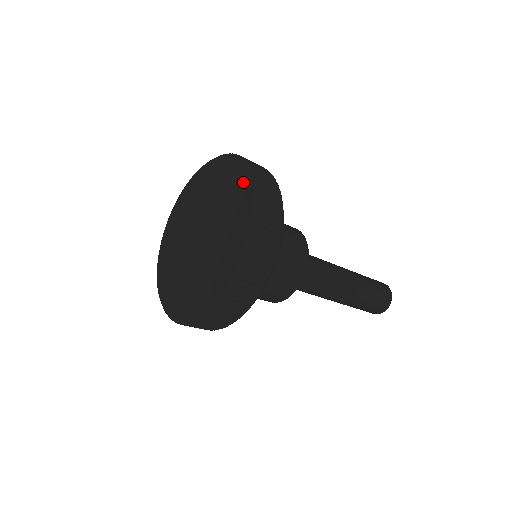
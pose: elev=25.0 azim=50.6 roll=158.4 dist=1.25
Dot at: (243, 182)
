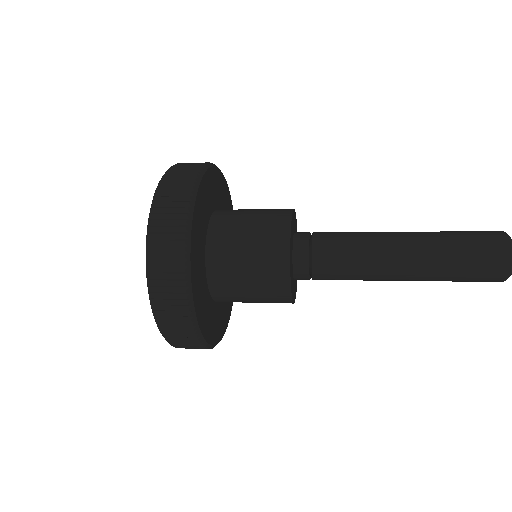
Dot at: occluded
